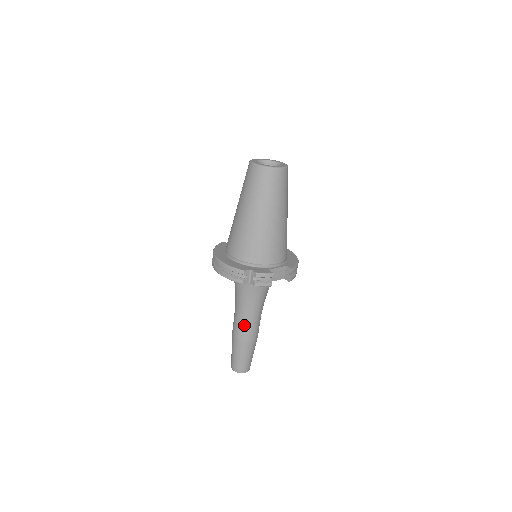
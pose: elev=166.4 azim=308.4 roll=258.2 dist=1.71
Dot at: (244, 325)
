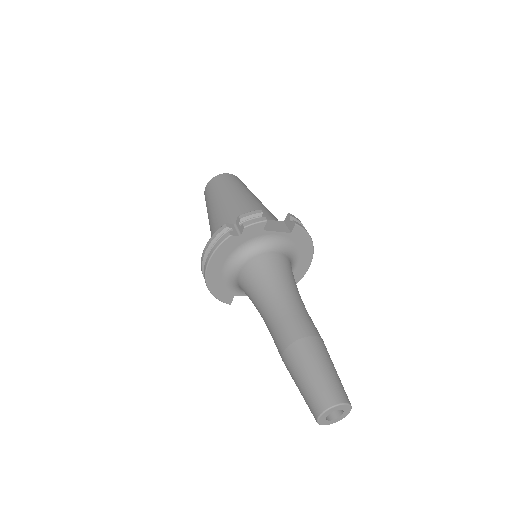
Dot at: (282, 319)
